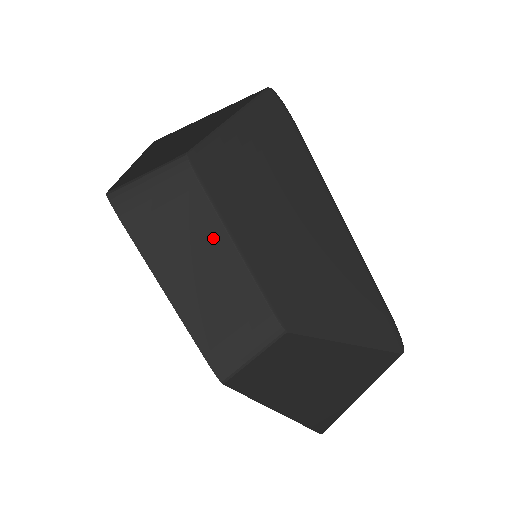
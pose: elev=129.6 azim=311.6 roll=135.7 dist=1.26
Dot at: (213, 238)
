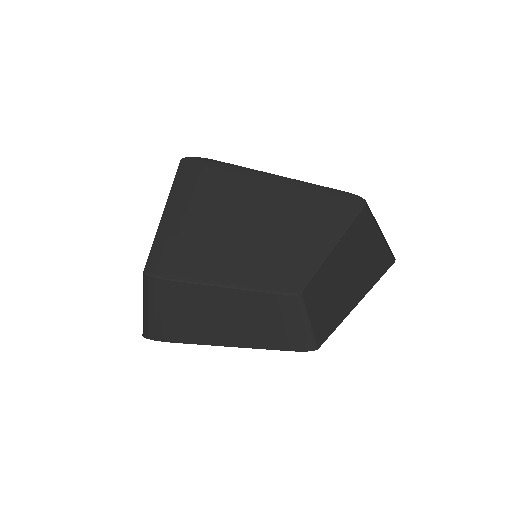
Dot at: (212, 296)
